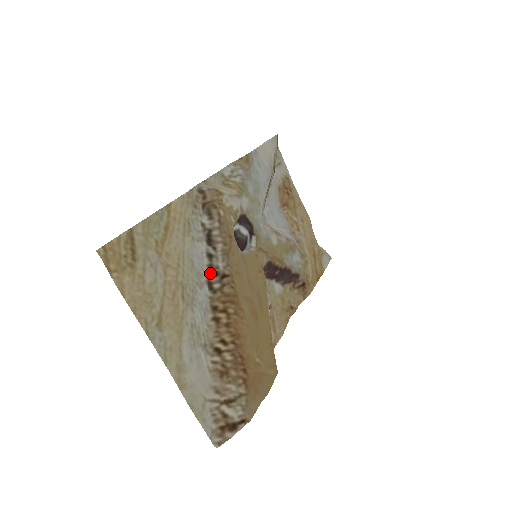
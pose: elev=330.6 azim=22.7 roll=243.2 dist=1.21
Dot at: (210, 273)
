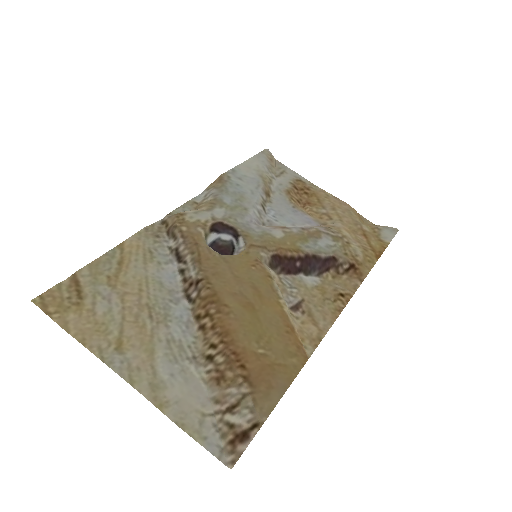
Dot at: (186, 286)
